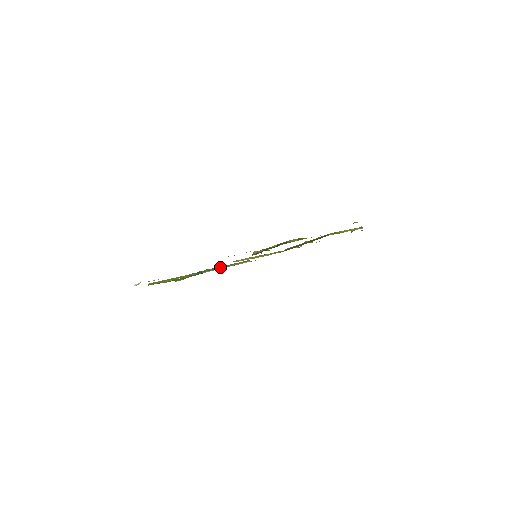
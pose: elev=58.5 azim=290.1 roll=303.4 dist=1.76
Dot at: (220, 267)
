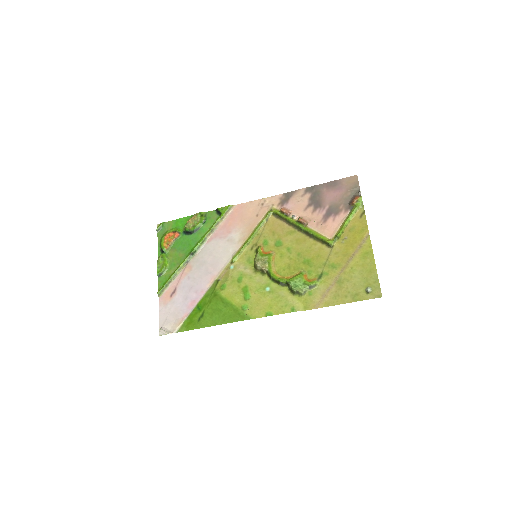
Dot at: (208, 234)
